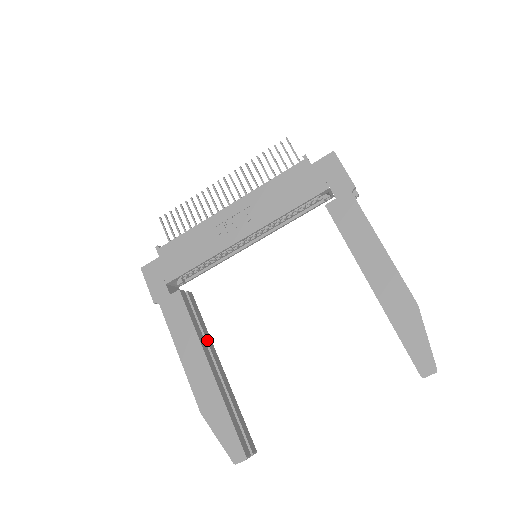
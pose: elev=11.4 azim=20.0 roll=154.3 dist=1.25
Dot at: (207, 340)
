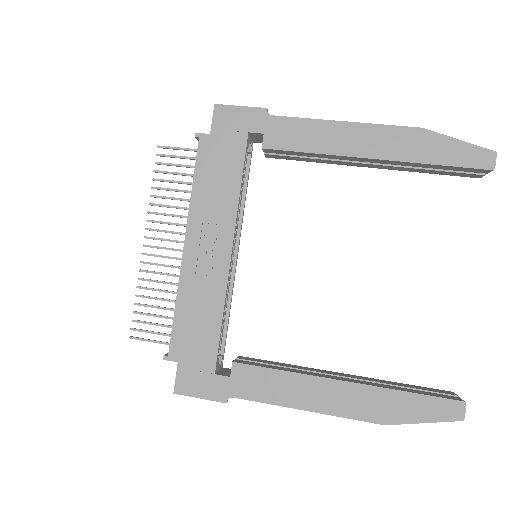
Dot at: (305, 370)
